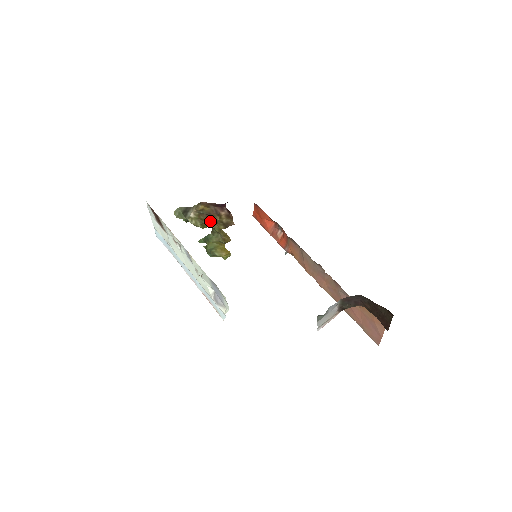
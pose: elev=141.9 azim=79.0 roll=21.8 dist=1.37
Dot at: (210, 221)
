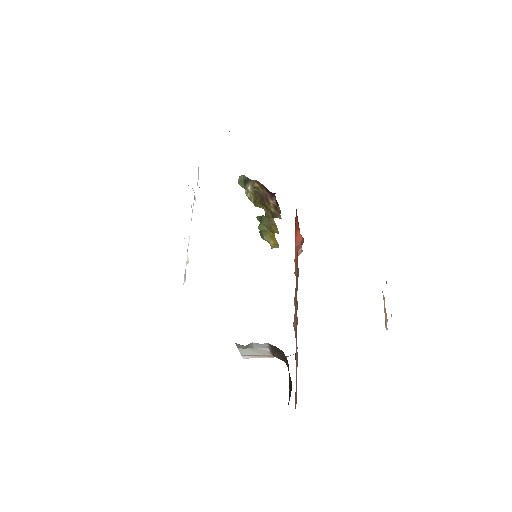
Dot at: (262, 203)
